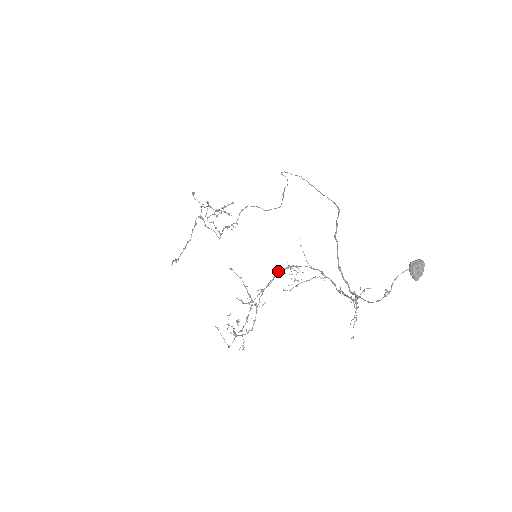
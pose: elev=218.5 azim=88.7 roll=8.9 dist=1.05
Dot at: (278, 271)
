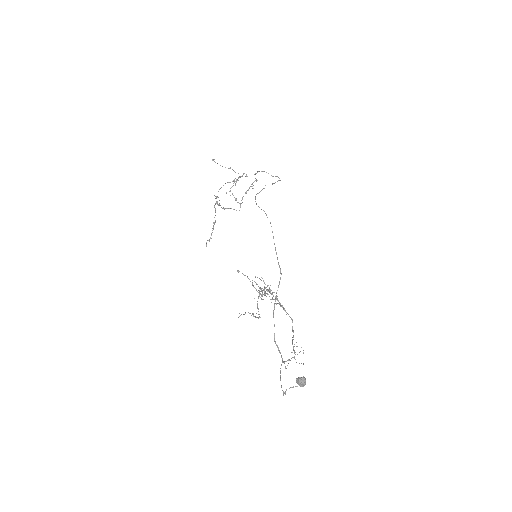
Dot at: (264, 287)
